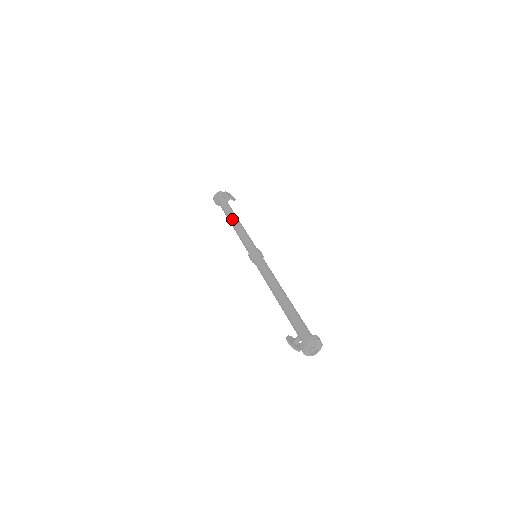
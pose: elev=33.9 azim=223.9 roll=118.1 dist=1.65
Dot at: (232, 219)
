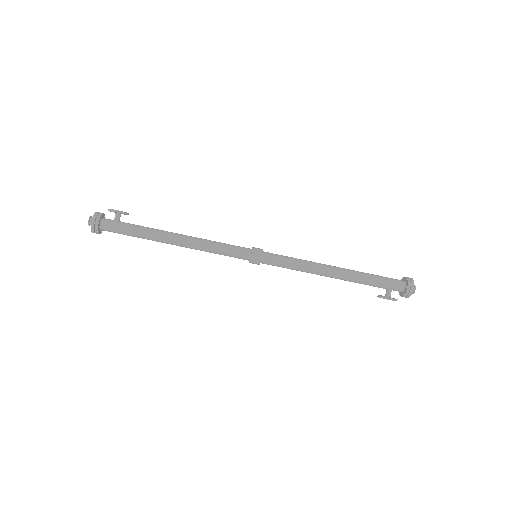
Dot at: (170, 237)
